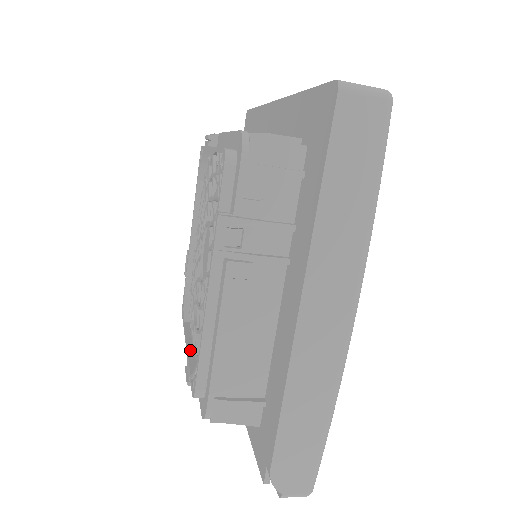
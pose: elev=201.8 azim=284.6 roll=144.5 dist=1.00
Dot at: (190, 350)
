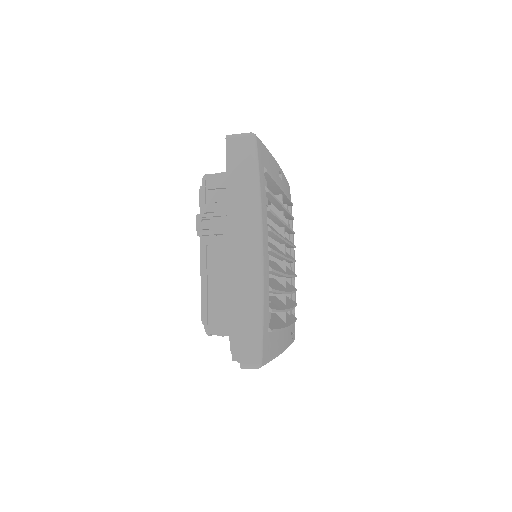
Dot at: occluded
